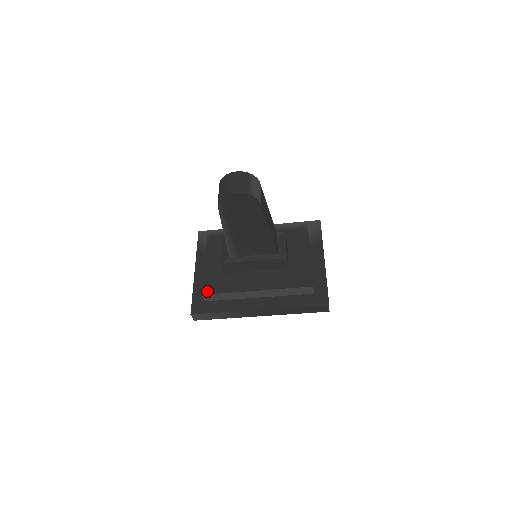
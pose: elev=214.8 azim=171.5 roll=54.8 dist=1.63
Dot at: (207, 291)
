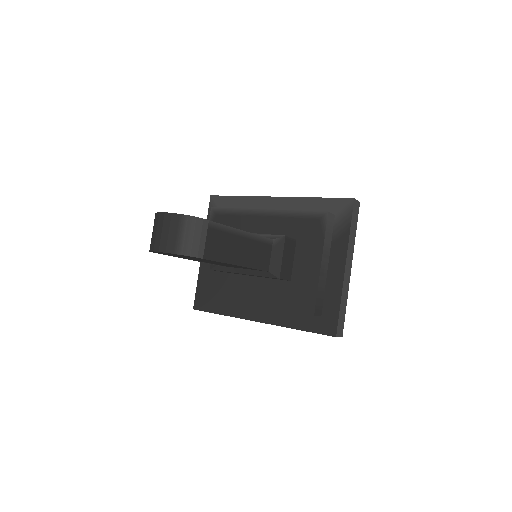
Dot at: (203, 292)
